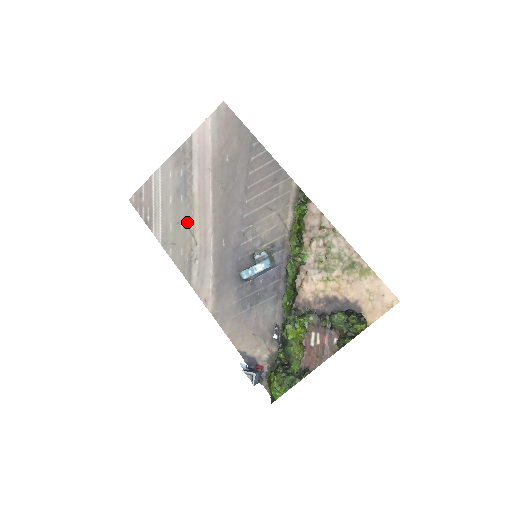
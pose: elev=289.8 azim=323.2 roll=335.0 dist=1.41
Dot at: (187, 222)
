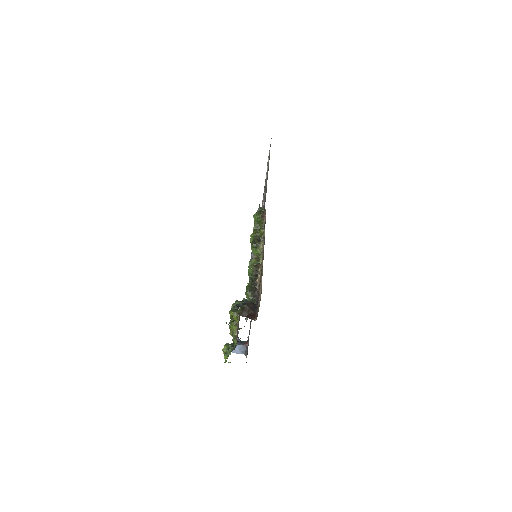
Dot at: occluded
